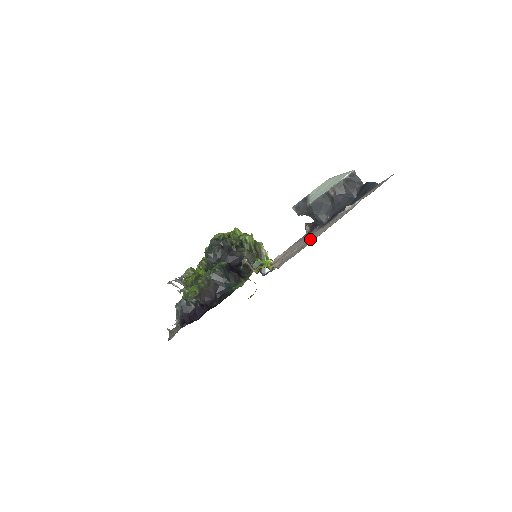
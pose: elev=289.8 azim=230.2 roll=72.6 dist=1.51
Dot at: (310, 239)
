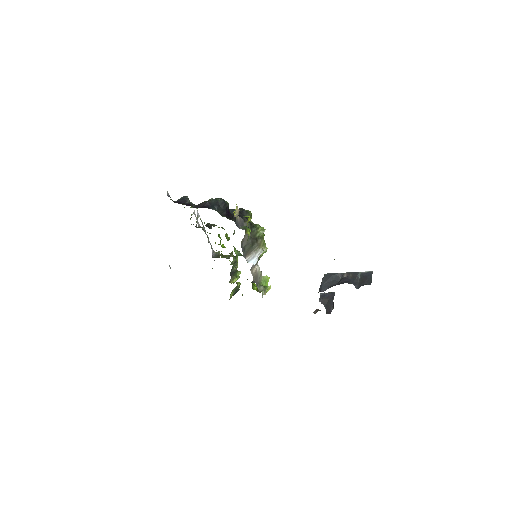
Dot at: occluded
